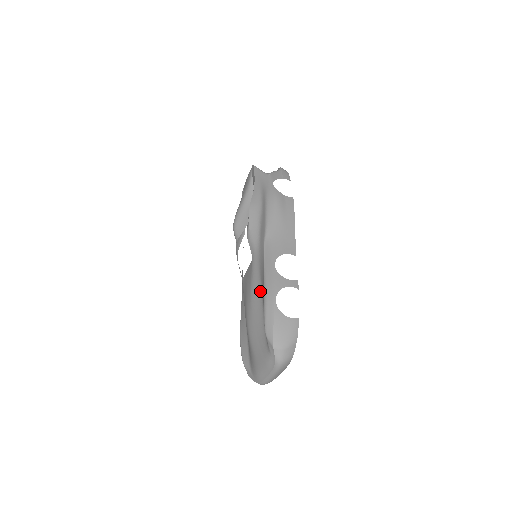
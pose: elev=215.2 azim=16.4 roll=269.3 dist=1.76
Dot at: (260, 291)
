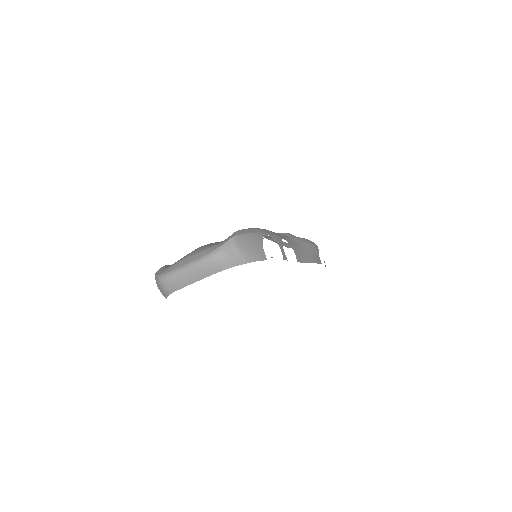
Dot at: occluded
